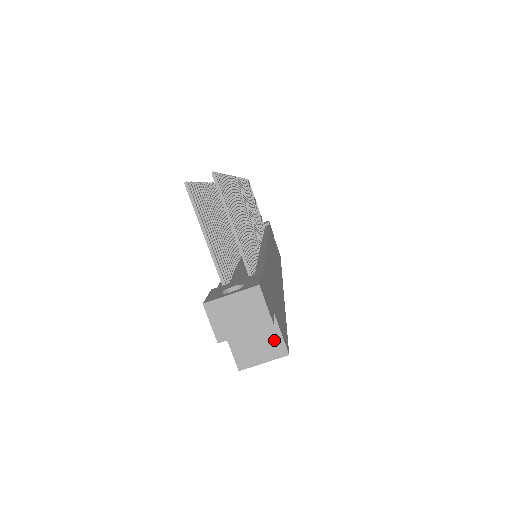
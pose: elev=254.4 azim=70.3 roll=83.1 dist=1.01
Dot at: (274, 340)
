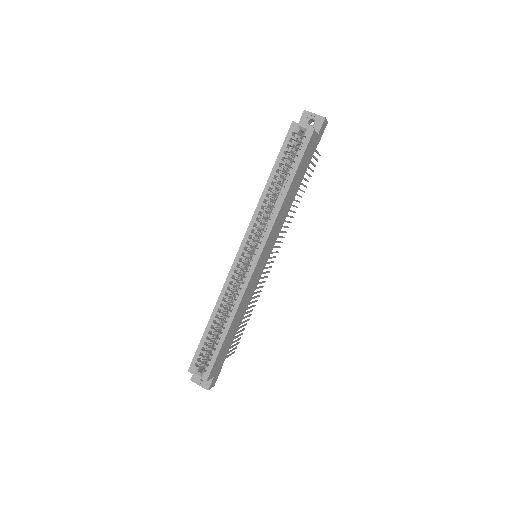
Dot at: occluded
